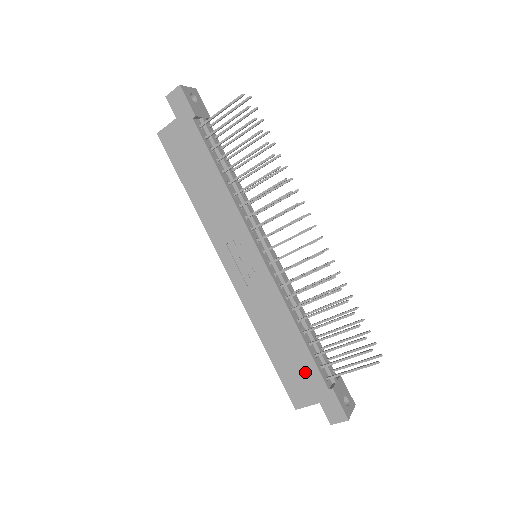
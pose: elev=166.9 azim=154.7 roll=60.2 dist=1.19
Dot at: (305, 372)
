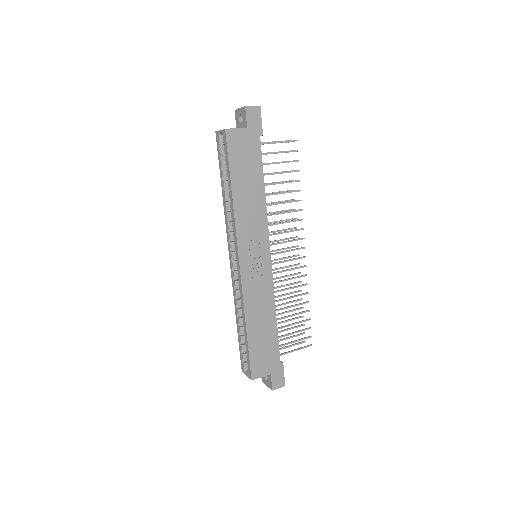
Dot at: (269, 350)
